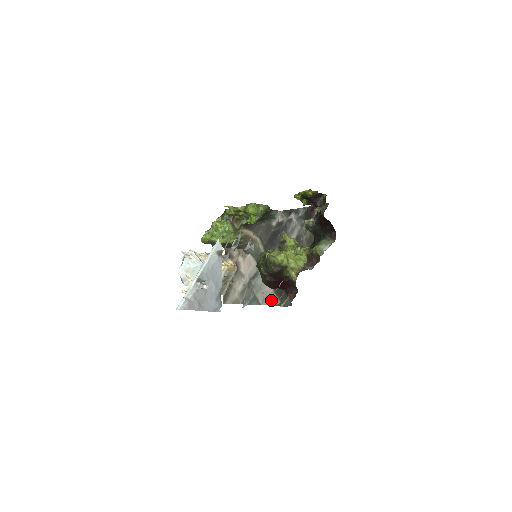
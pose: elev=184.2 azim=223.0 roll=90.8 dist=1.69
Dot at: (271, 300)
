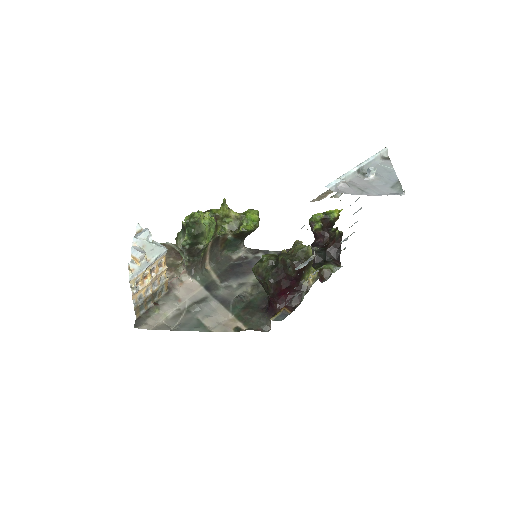
Dot at: (231, 326)
